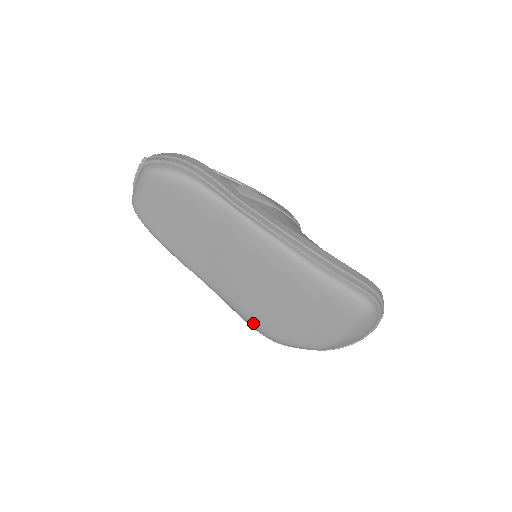
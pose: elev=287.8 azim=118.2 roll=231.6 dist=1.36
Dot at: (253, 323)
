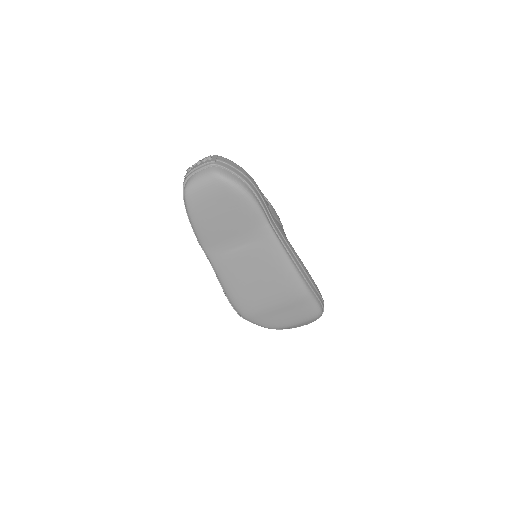
Dot at: (235, 302)
